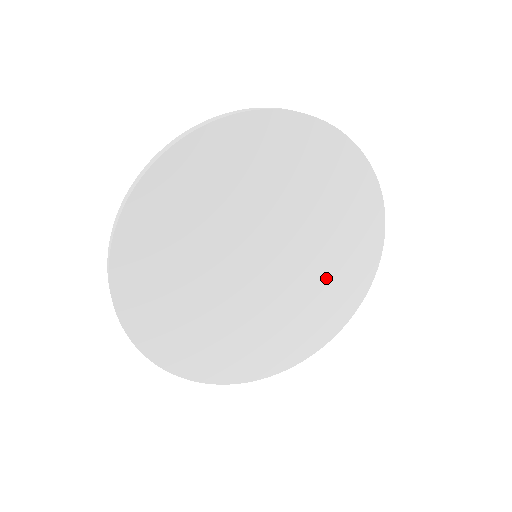
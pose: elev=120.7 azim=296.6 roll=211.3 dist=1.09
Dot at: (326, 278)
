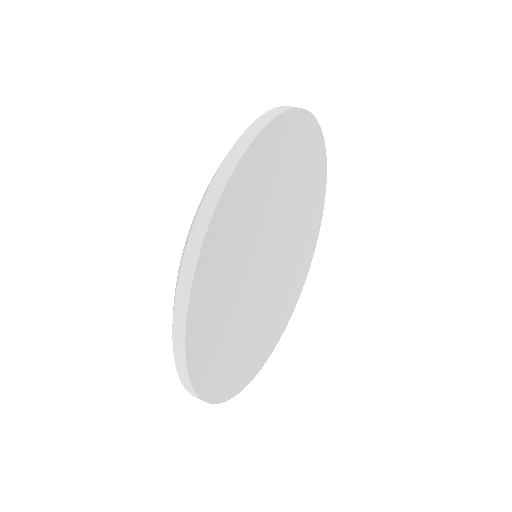
Dot at: (294, 269)
